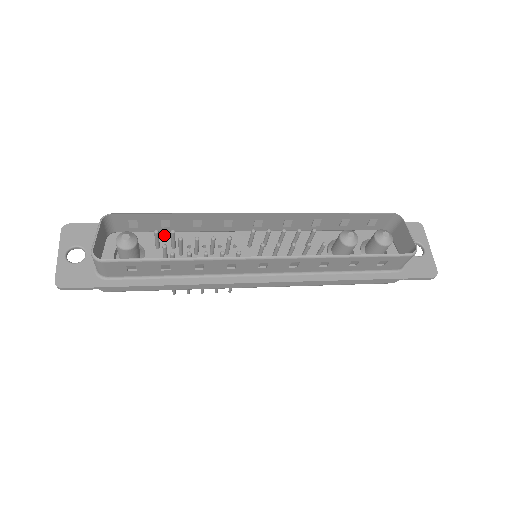
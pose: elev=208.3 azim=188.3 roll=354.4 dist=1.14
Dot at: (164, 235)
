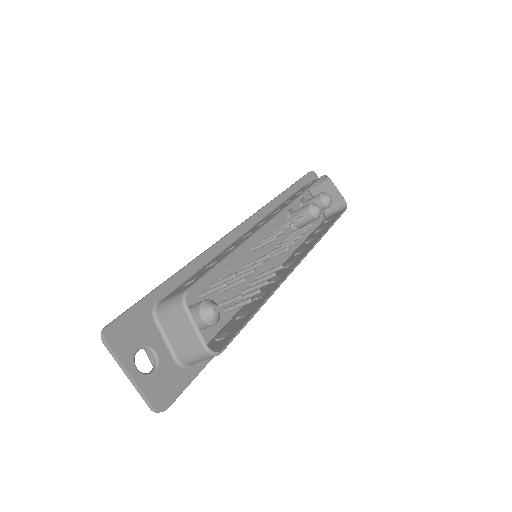
Dot at: occluded
